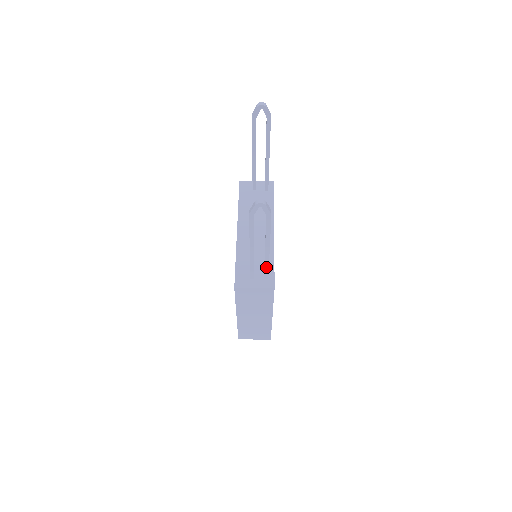
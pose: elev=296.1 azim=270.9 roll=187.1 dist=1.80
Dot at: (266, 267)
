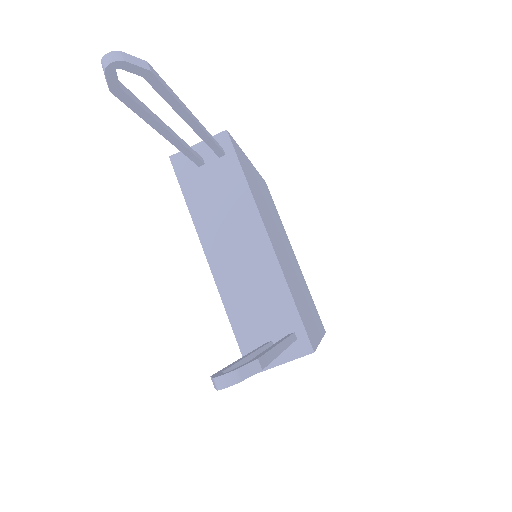
Dot at: occluded
